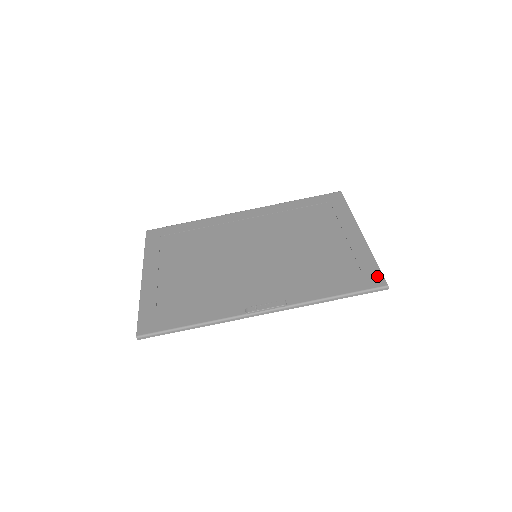
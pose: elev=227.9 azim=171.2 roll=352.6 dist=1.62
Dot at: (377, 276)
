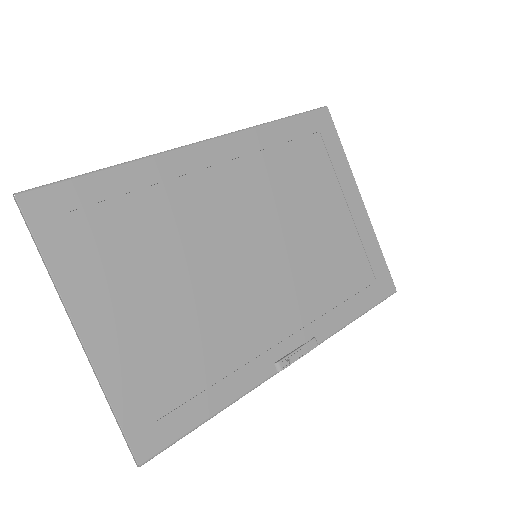
Dot at: (387, 278)
